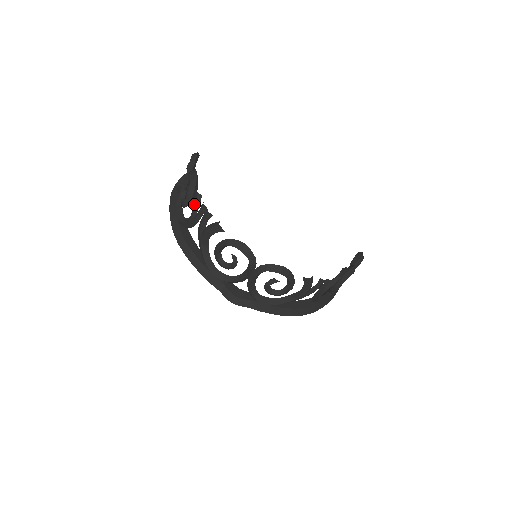
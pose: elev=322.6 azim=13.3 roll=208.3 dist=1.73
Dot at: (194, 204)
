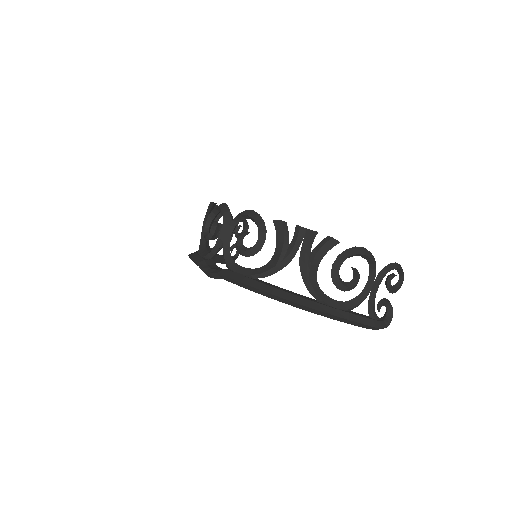
Dot at: occluded
